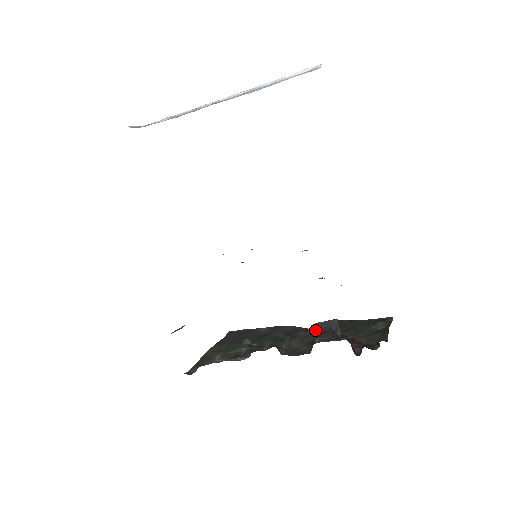
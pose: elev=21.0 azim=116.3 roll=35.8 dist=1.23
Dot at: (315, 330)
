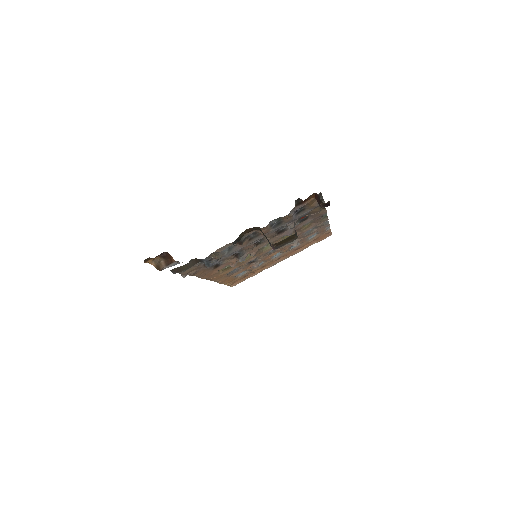
Dot at: occluded
